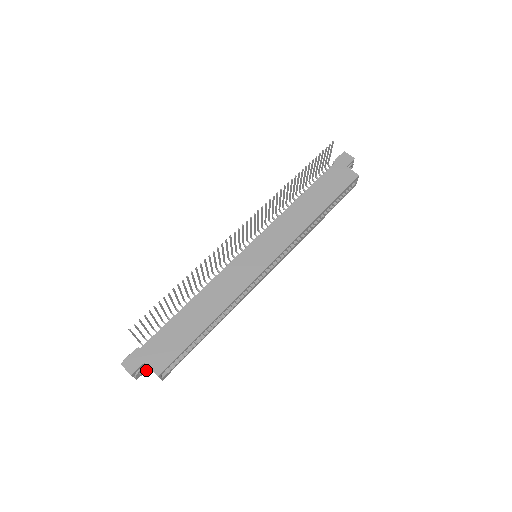
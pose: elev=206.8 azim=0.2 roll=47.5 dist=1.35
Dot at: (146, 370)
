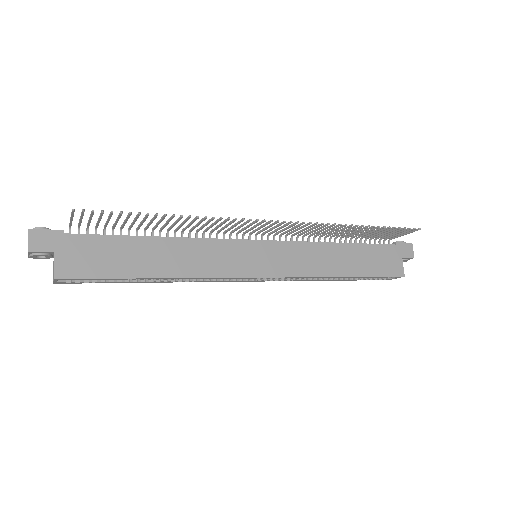
Dot at: occluded
